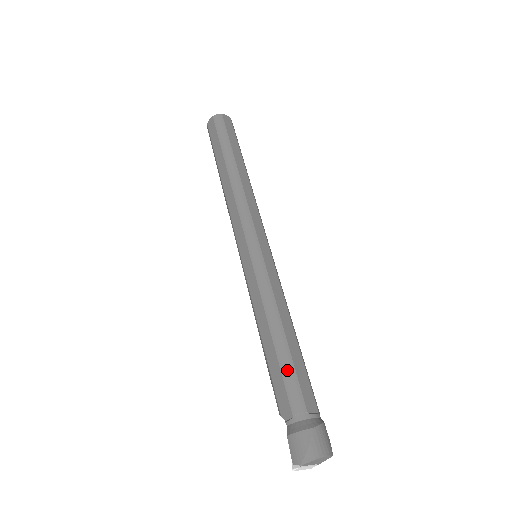
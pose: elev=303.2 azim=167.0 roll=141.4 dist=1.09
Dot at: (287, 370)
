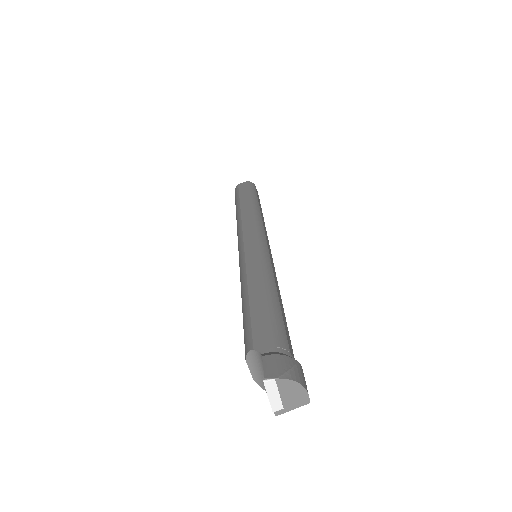
Dot at: (276, 315)
